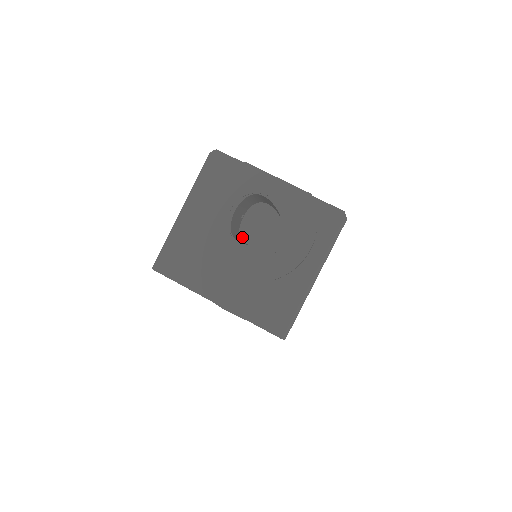
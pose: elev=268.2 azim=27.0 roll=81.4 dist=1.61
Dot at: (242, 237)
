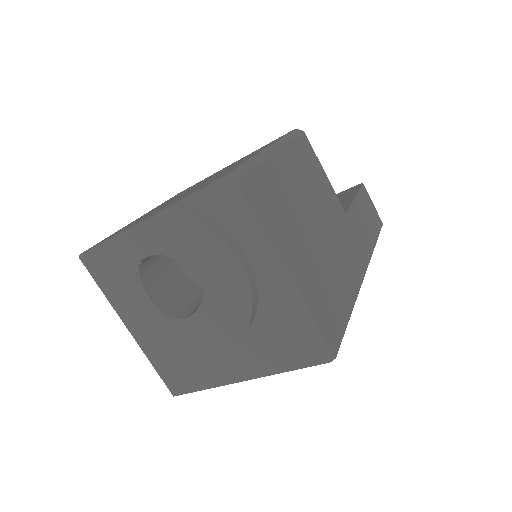
Dot at: (202, 286)
